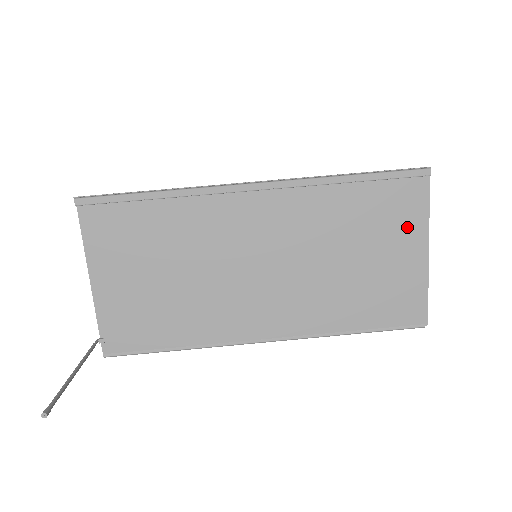
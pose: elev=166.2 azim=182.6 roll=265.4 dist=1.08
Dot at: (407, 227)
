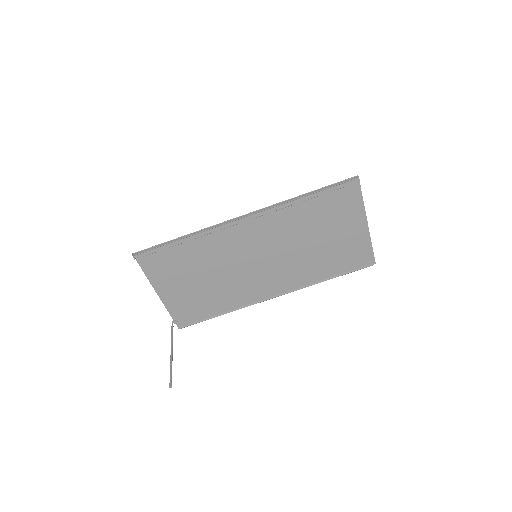
Dot at: (350, 215)
